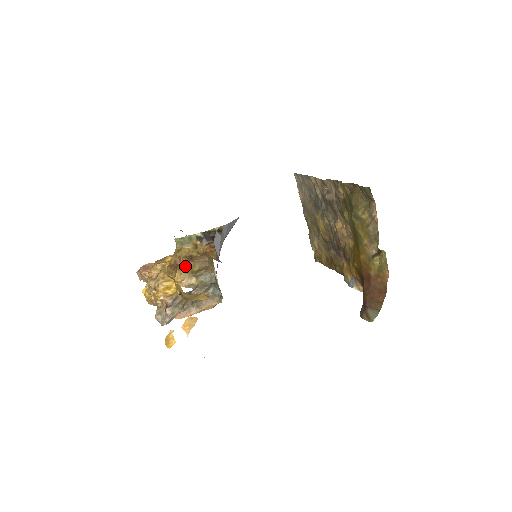
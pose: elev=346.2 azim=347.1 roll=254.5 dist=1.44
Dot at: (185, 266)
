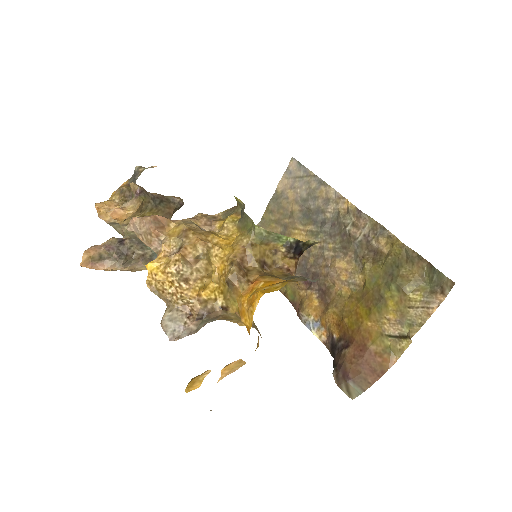
Dot at: (145, 208)
